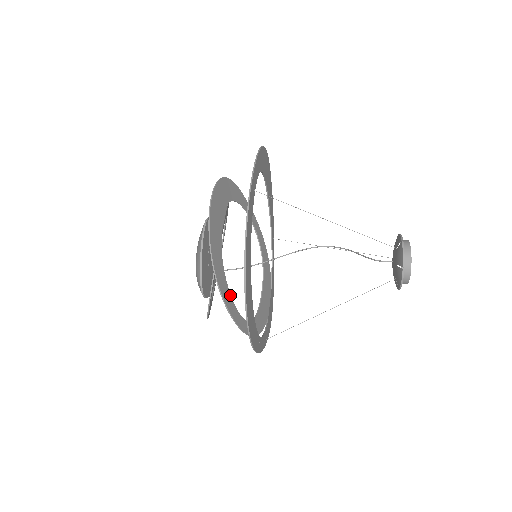
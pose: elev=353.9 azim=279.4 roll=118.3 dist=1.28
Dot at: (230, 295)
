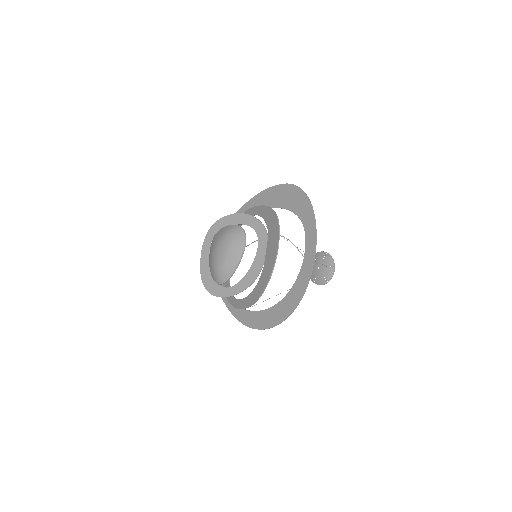
Dot at: (247, 297)
